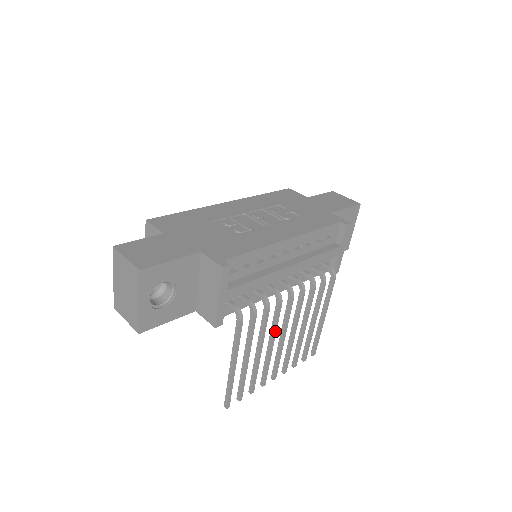
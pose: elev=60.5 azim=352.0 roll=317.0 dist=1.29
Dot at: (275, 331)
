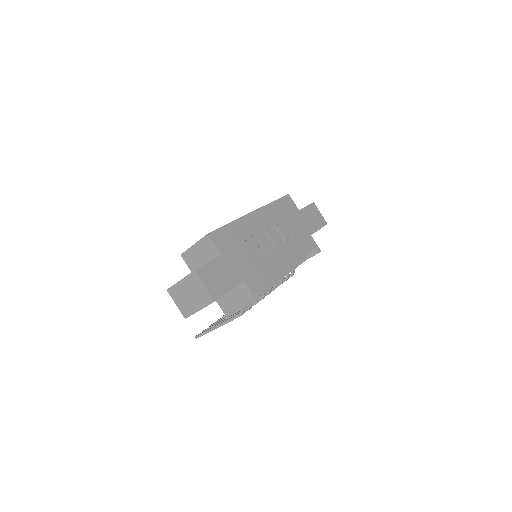
Dot at: occluded
